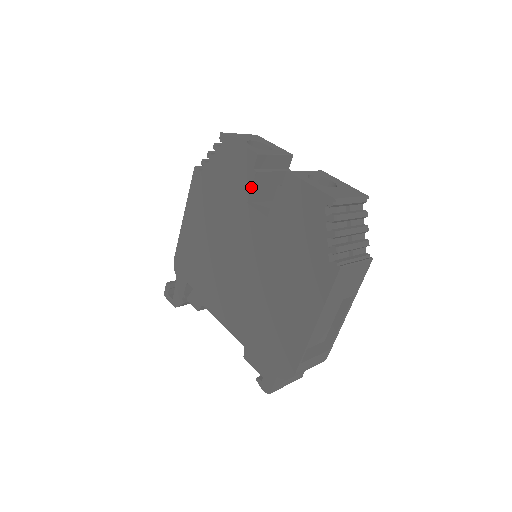
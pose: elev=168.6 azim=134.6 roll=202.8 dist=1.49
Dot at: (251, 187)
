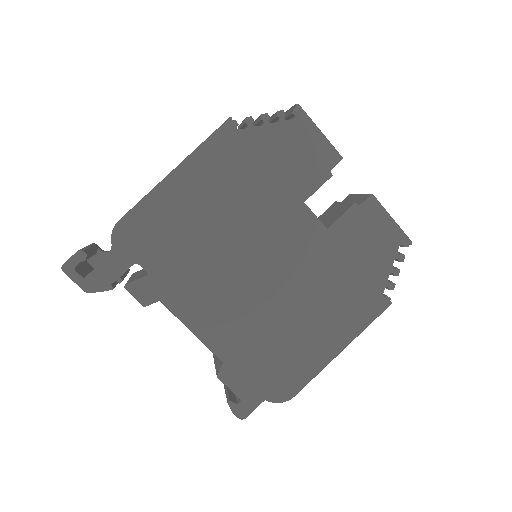
Dot at: (318, 188)
